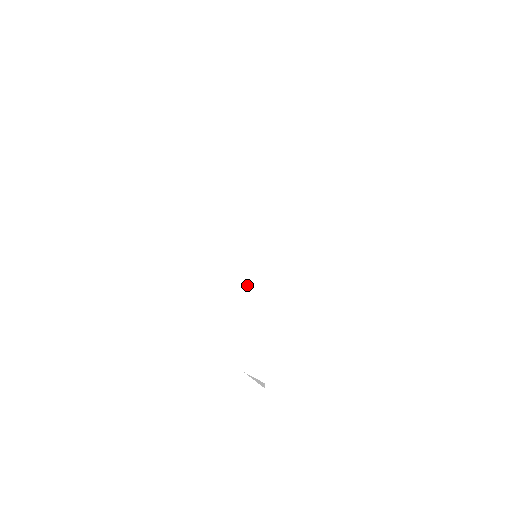
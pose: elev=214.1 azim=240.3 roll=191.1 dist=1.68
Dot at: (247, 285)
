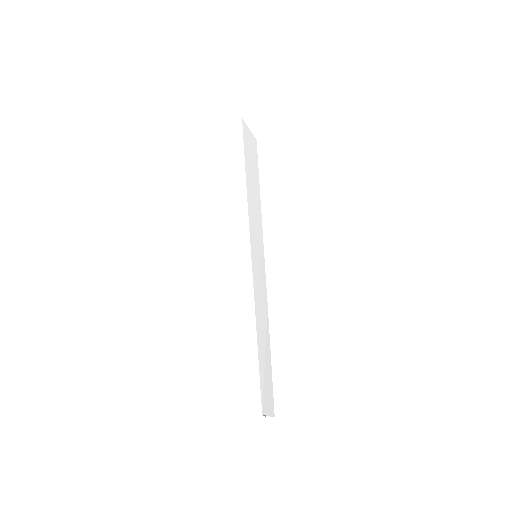
Dot at: (256, 301)
